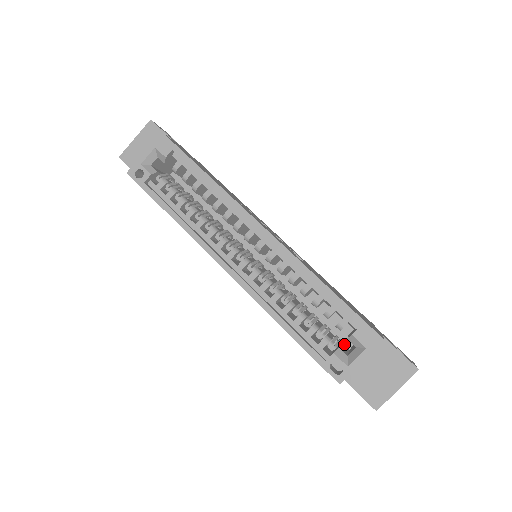
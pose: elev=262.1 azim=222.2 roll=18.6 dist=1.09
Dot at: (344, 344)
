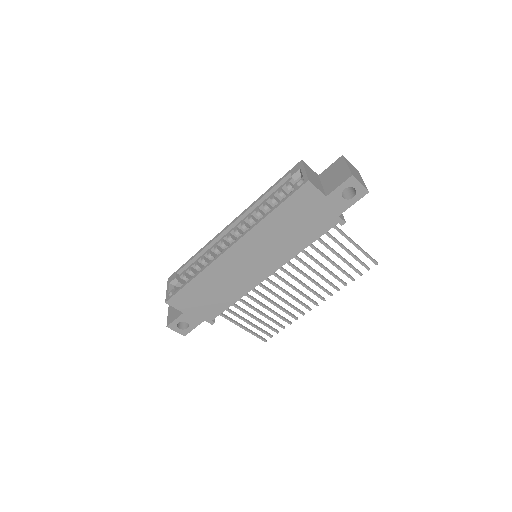
Dot at: occluded
